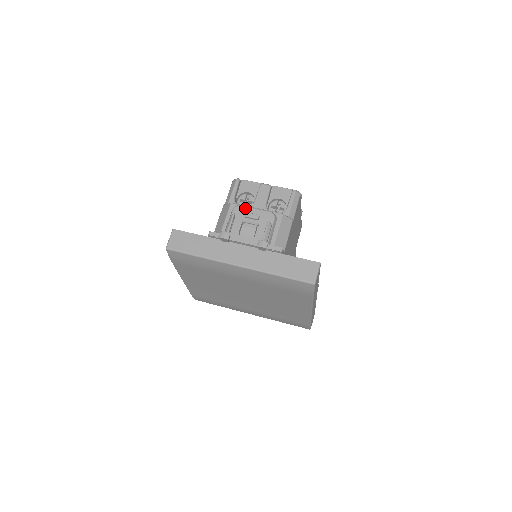
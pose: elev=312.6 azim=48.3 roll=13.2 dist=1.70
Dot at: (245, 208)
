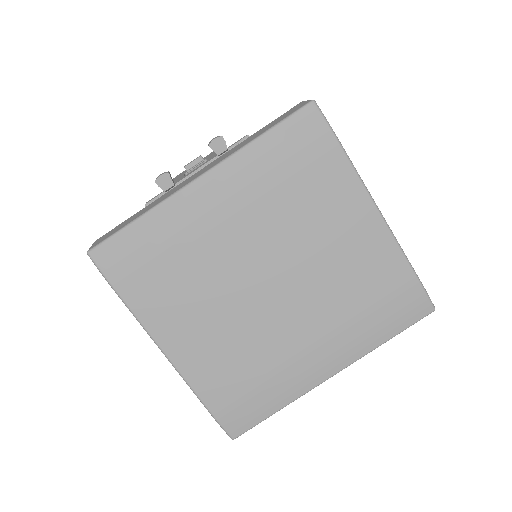
Dot at: (183, 172)
